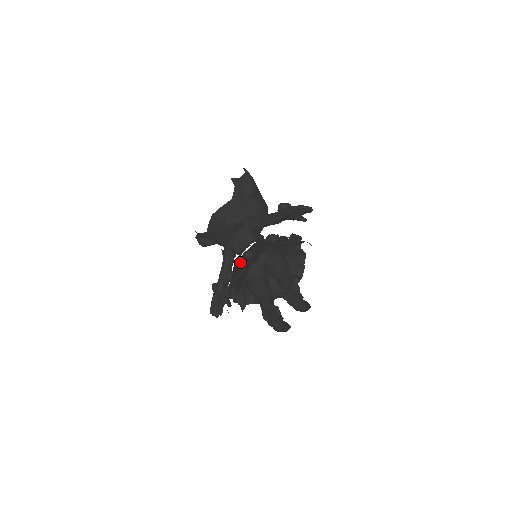
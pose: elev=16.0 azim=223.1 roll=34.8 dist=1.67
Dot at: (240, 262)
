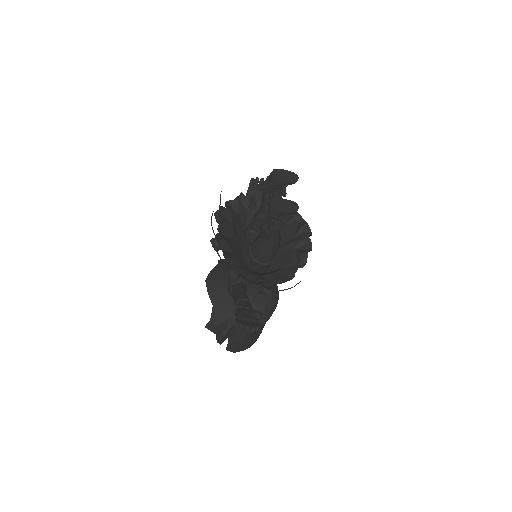
Dot at: occluded
